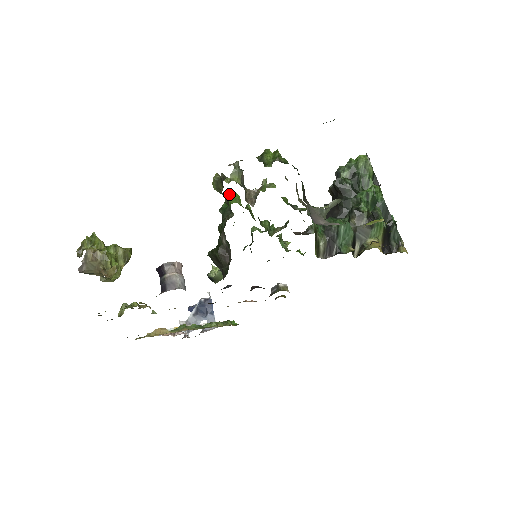
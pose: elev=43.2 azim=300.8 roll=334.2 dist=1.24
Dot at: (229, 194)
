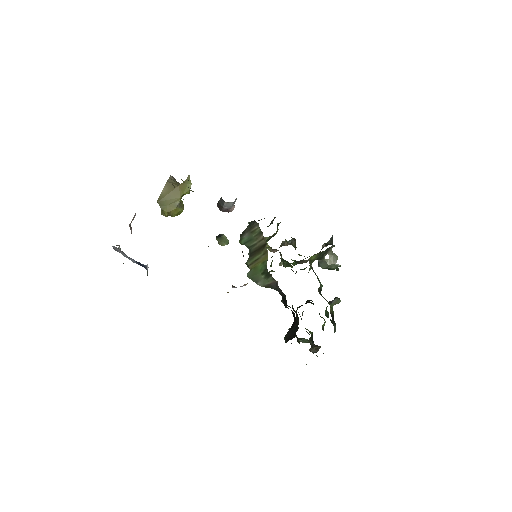
Dot at: occluded
